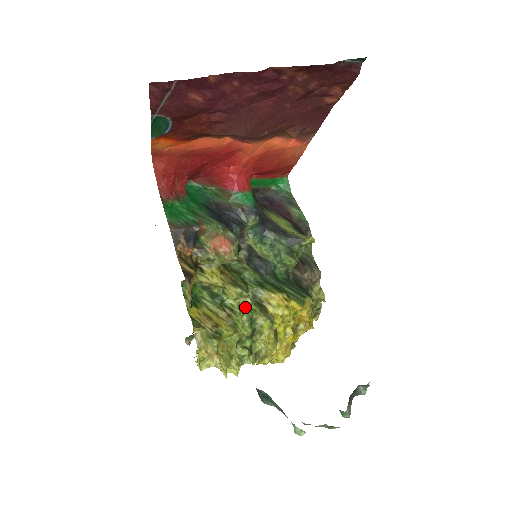
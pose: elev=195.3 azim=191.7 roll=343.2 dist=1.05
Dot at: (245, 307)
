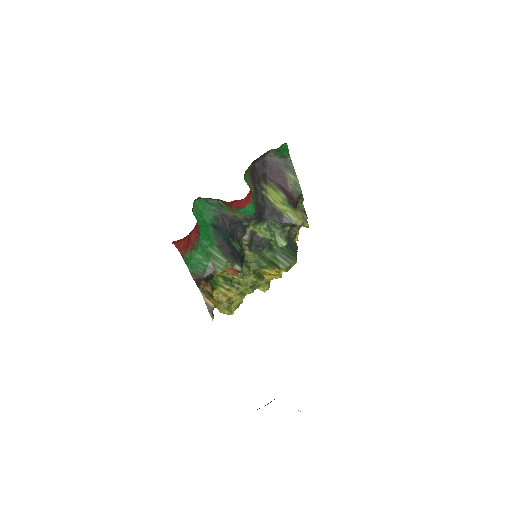
Dot at: (248, 281)
